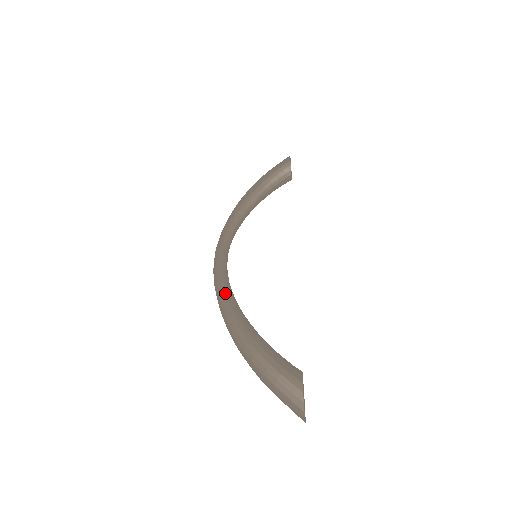
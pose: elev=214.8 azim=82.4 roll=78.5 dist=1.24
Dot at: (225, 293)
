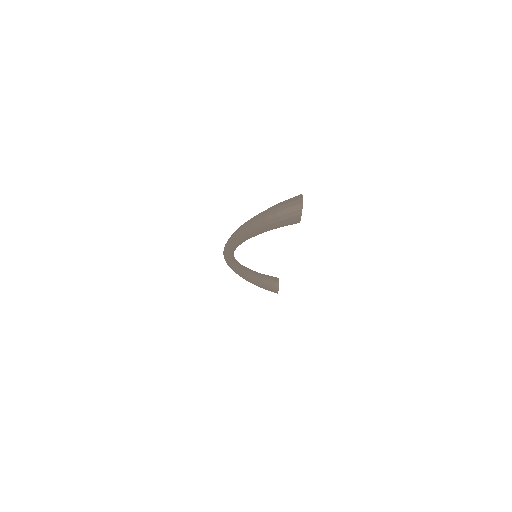
Dot at: occluded
